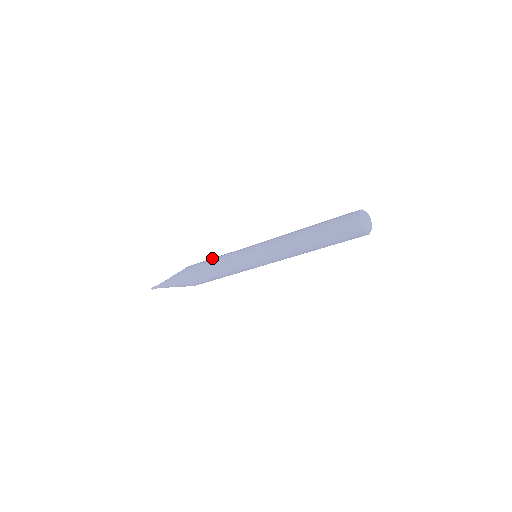
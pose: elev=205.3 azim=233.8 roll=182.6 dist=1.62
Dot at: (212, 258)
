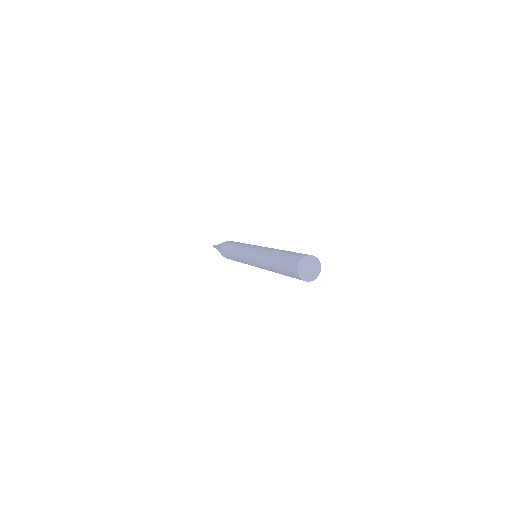
Dot at: (230, 249)
